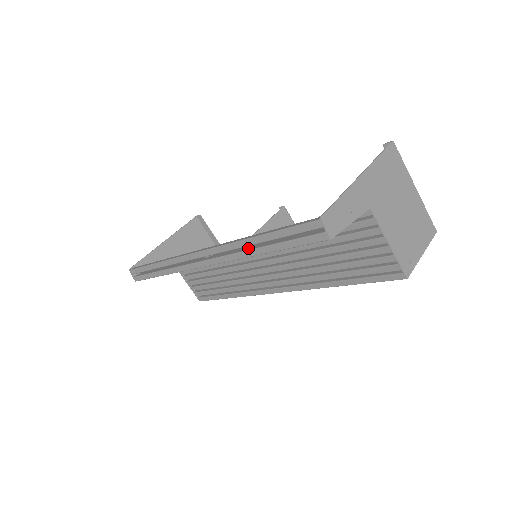
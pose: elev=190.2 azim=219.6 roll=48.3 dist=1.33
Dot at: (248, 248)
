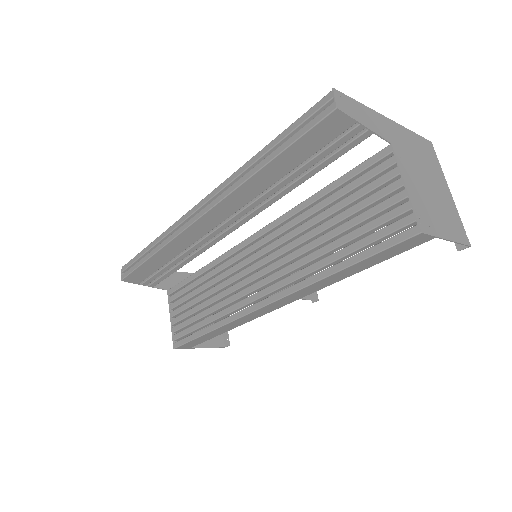
Dot at: occluded
